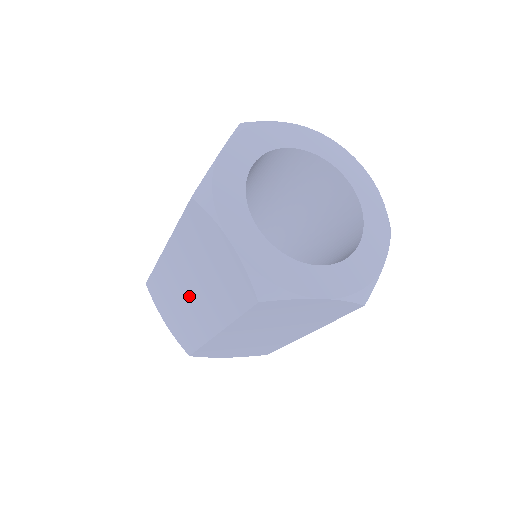
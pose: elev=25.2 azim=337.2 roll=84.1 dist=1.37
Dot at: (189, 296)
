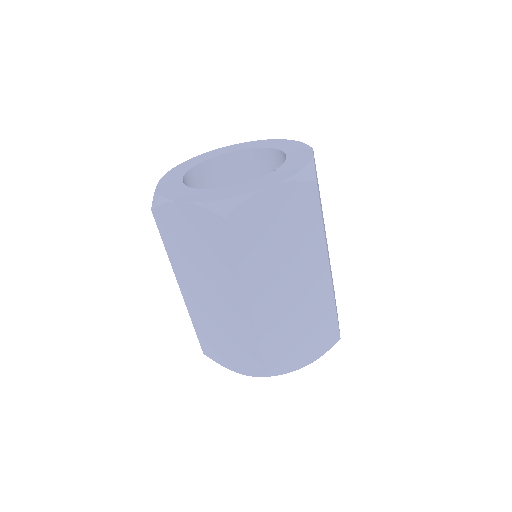
Dot at: occluded
